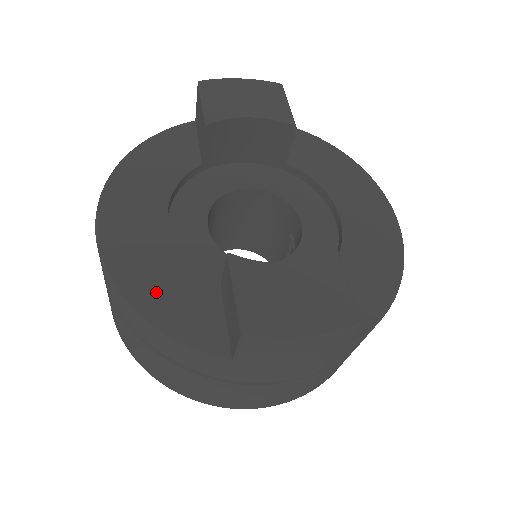
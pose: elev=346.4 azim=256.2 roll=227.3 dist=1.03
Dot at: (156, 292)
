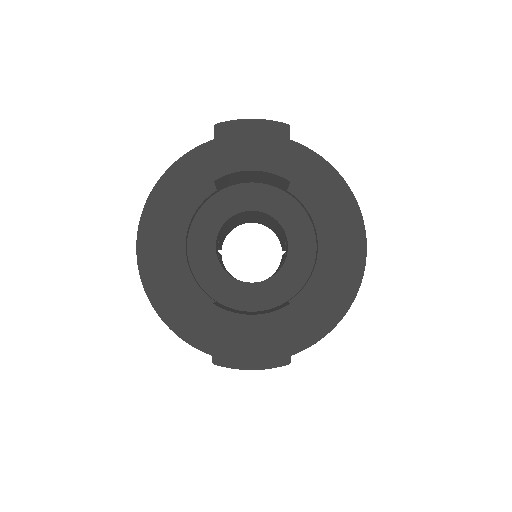
Dot at: (173, 304)
